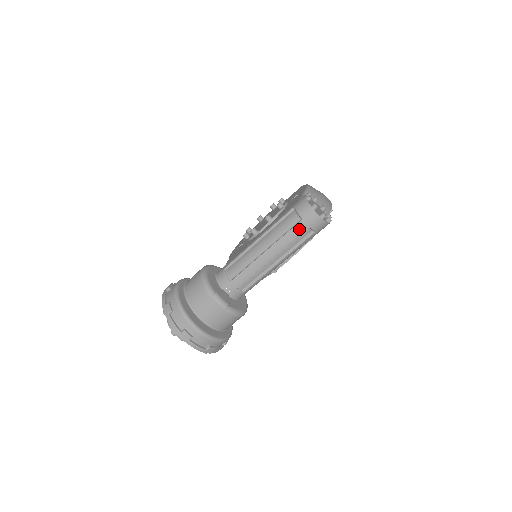
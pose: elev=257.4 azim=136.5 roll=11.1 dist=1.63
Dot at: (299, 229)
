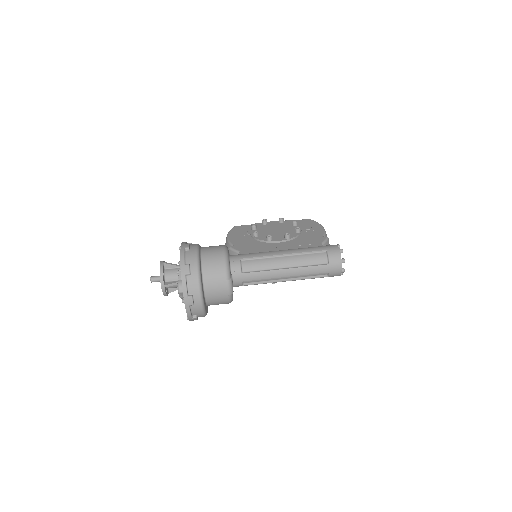
Dot at: (322, 269)
